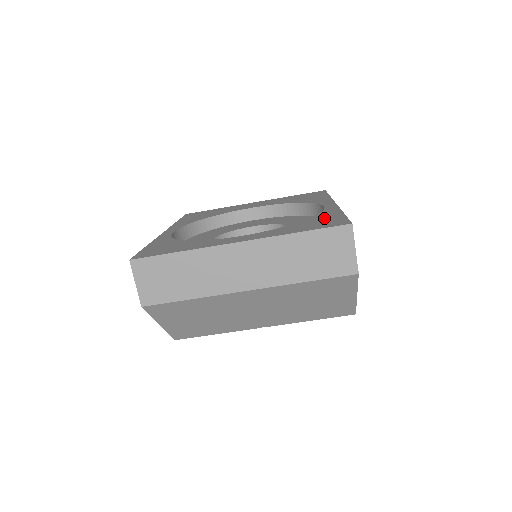
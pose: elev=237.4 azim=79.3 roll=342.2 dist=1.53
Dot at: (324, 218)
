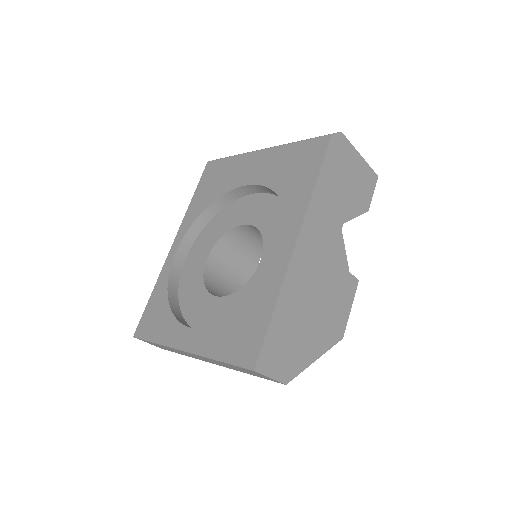
Dot at: (253, 320)
